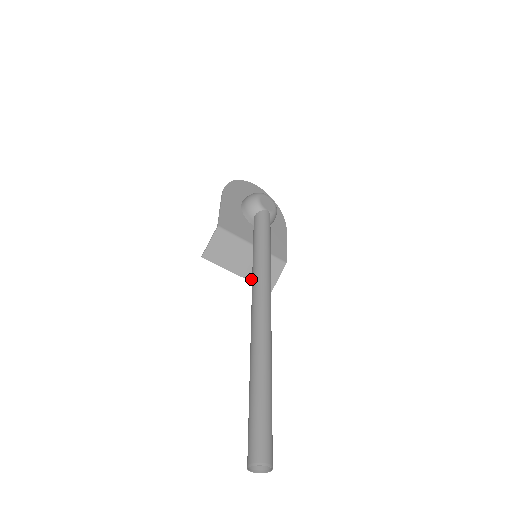
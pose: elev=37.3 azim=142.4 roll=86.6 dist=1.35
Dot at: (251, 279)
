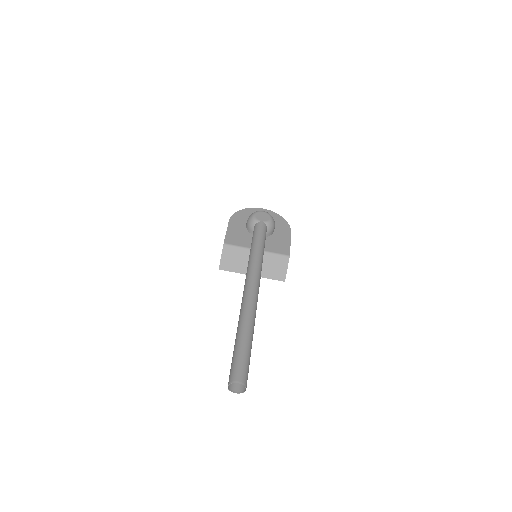
Dot at: (264, 276)
